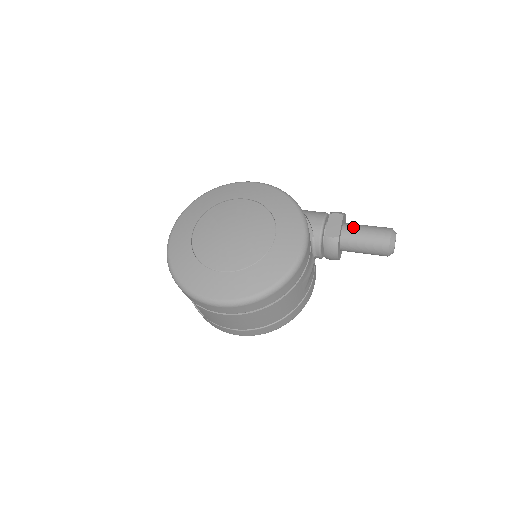
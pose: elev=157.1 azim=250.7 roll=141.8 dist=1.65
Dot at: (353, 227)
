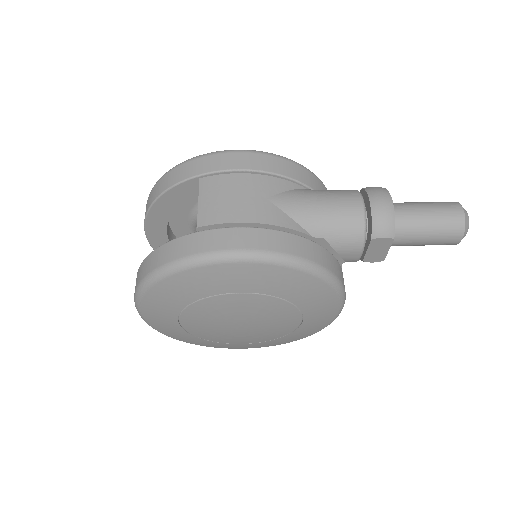
Dot at: (406, 238)
